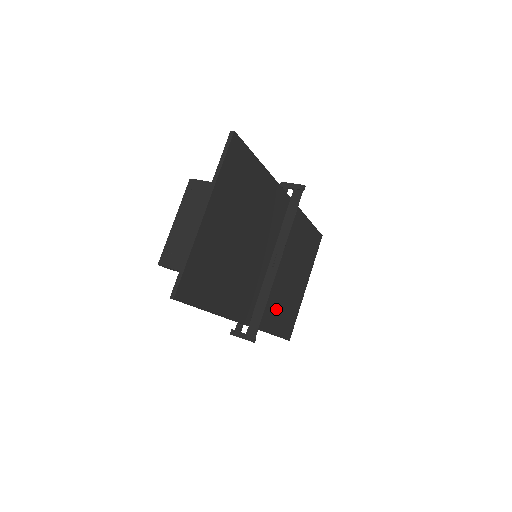
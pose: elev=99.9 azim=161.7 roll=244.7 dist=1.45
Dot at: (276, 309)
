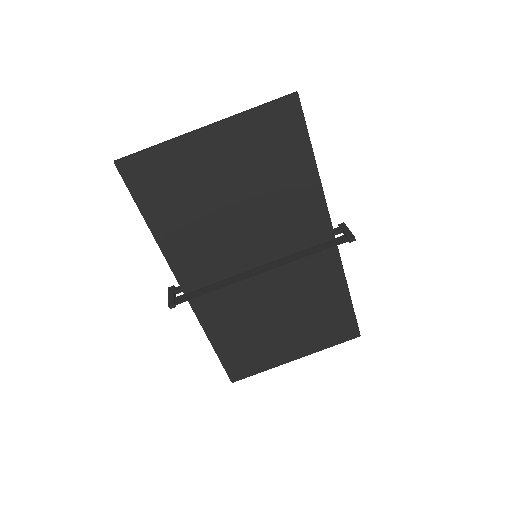
Dot at: (236, 327)
